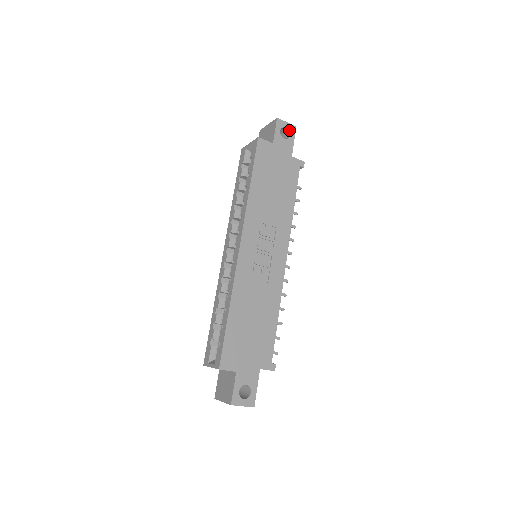
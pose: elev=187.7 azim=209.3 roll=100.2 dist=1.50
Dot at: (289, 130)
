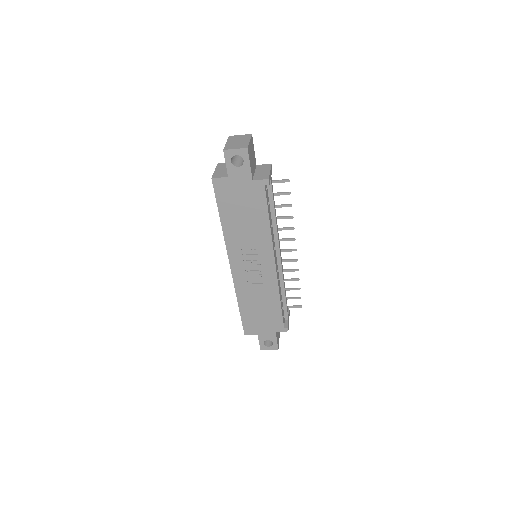
Dot at: (241, 156)
